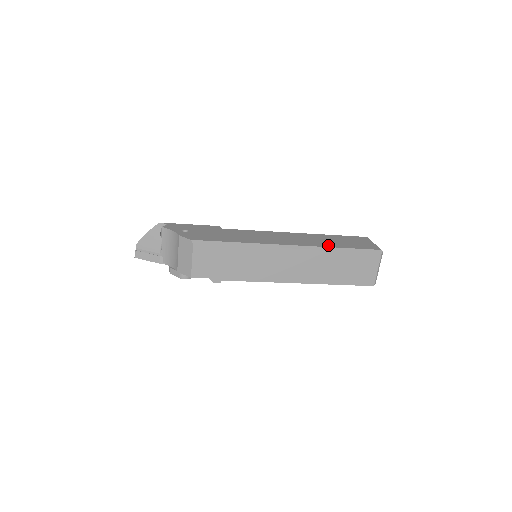
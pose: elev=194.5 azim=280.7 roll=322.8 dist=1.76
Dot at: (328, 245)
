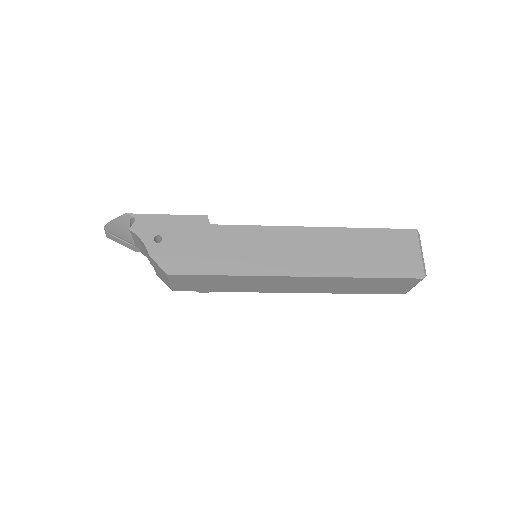
Dot at: (351, 267)
